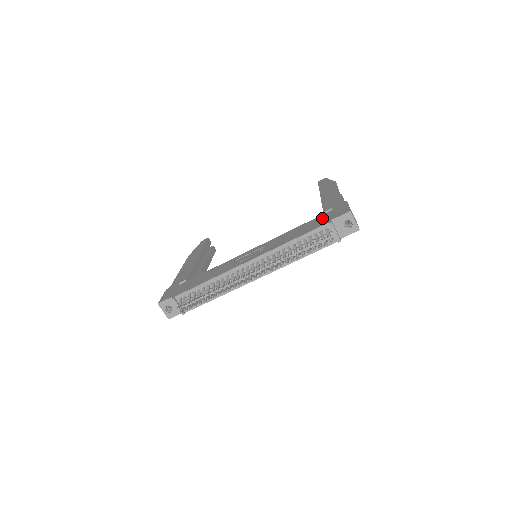
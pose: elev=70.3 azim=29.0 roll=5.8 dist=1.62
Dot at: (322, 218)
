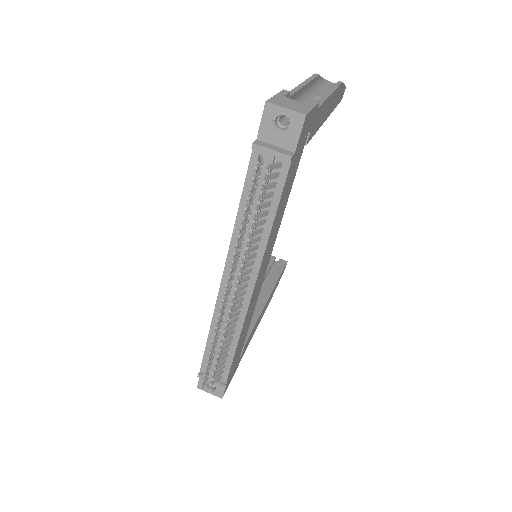
Dot at: occluded
